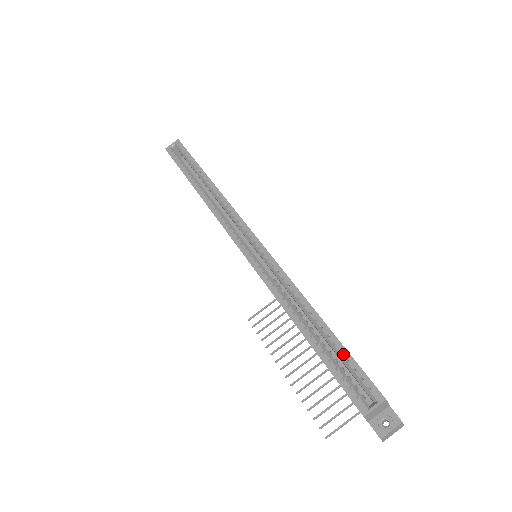
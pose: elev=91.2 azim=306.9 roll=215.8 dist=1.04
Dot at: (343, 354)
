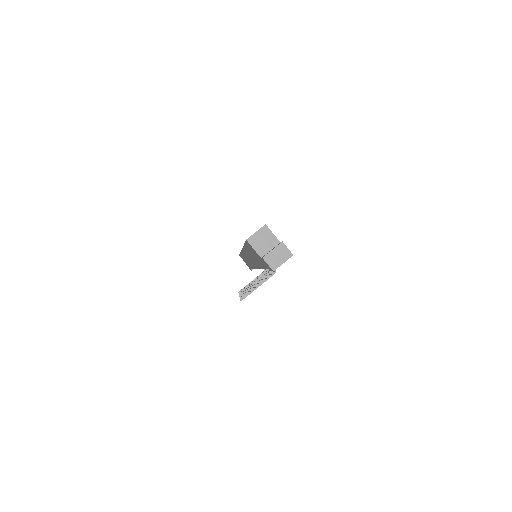
Dot at: occluded
